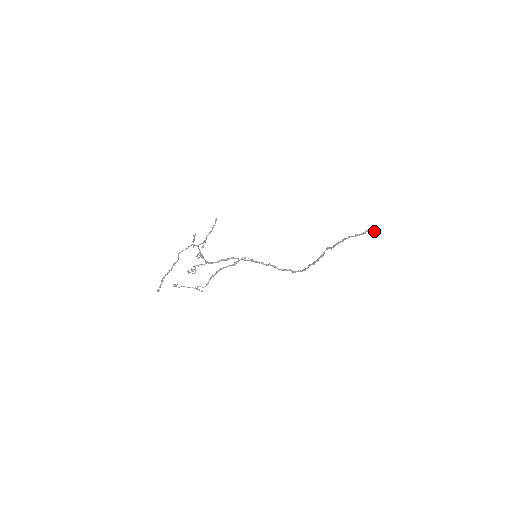
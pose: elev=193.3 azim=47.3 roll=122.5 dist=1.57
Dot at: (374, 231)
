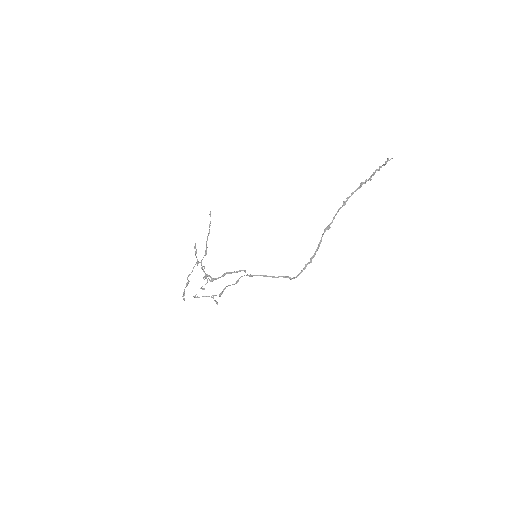
Dot at: occluded
